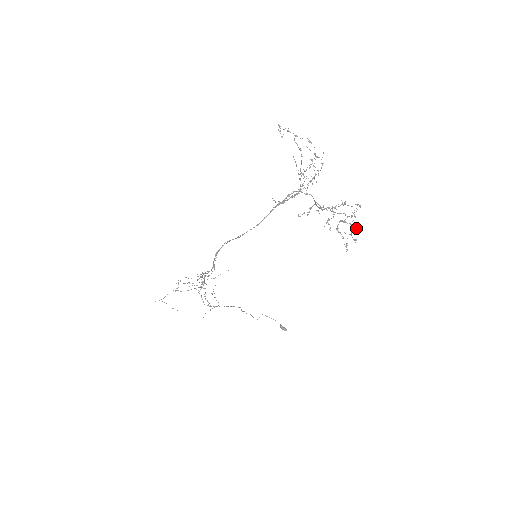
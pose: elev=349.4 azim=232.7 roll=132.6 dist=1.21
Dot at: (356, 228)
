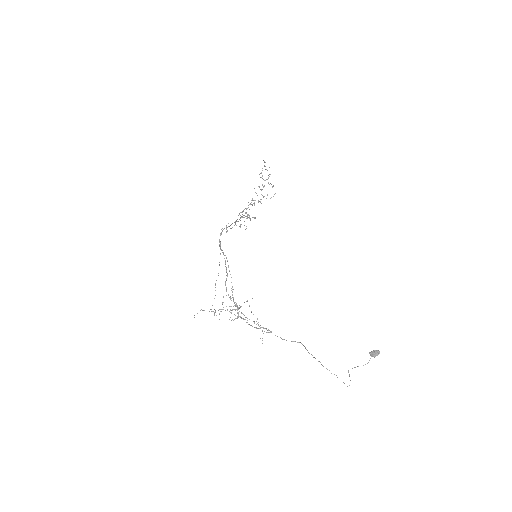
Dot at: (270, 174)
